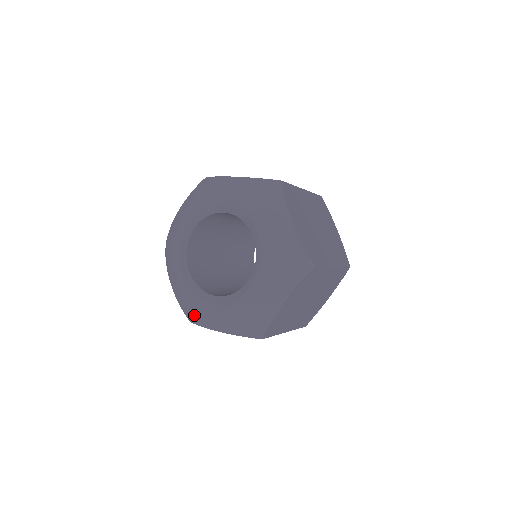
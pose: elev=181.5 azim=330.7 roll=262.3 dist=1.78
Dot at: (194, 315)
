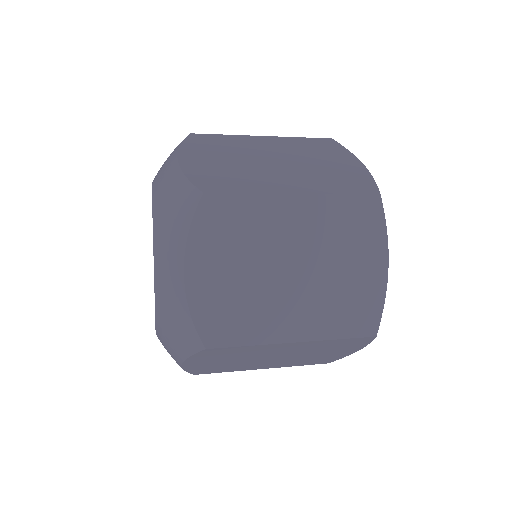
Dot at: occluded
